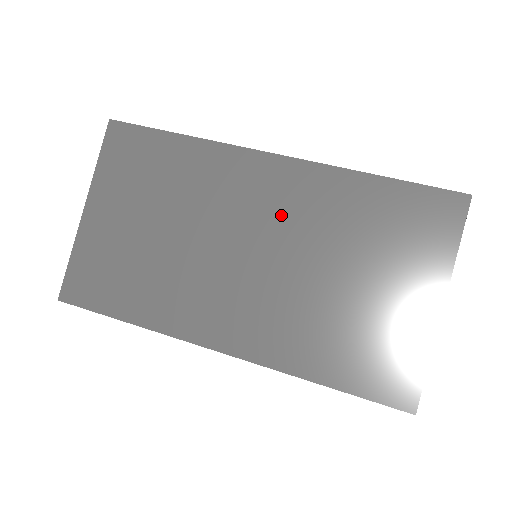
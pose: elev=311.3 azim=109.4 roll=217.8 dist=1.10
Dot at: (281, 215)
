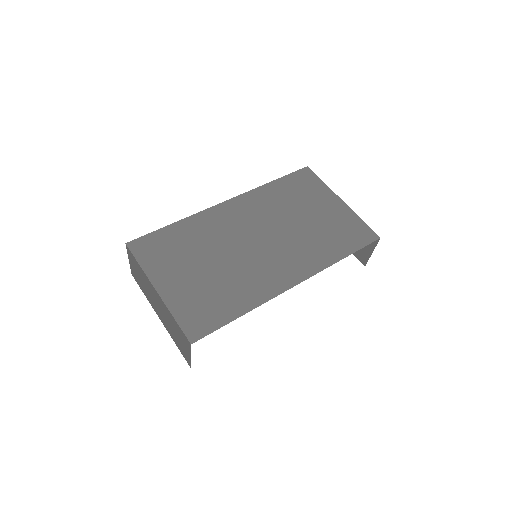
Dot at: (255, 218)
